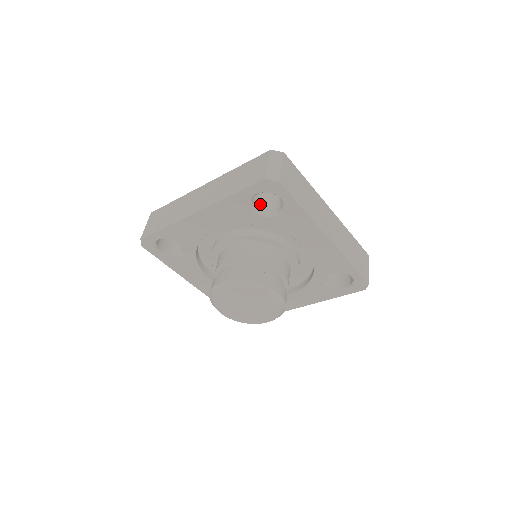
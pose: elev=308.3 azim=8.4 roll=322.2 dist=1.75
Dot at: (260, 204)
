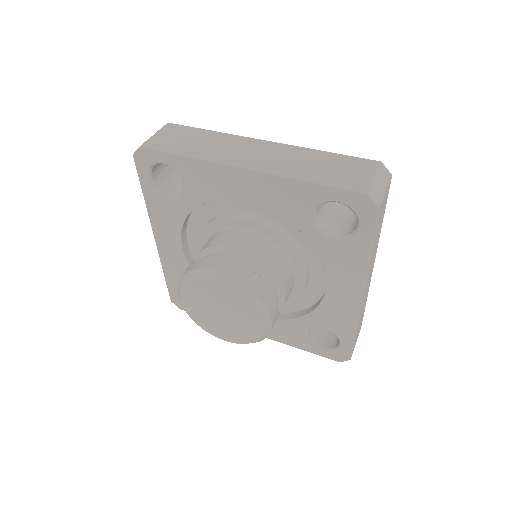
Dot at: (182, 189)
